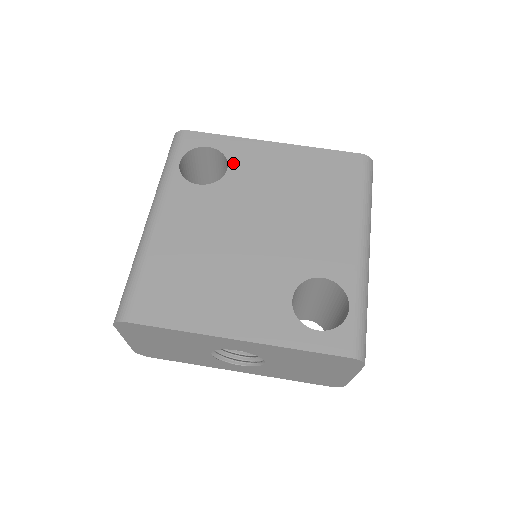
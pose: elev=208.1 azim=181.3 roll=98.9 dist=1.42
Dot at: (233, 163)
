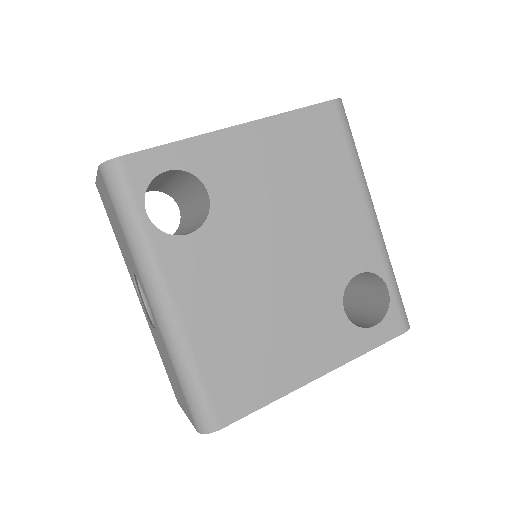
Dot at: (210, 182)
